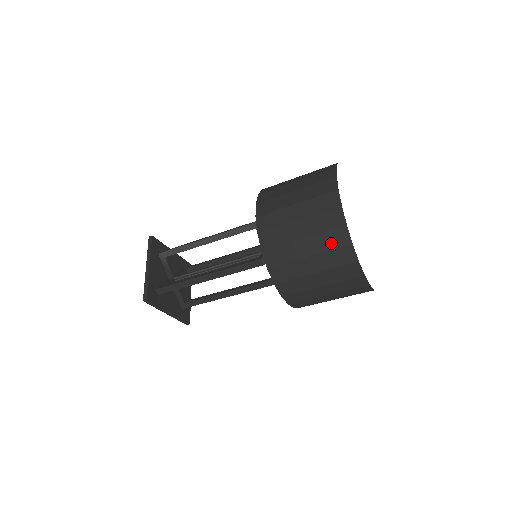
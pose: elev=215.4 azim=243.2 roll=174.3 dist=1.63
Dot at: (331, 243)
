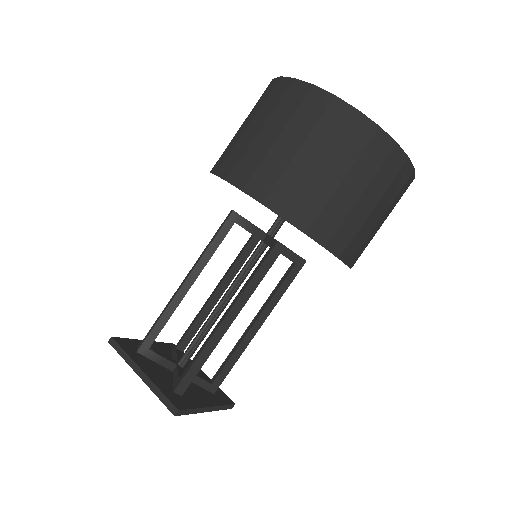
Dot at: (356, 144)
